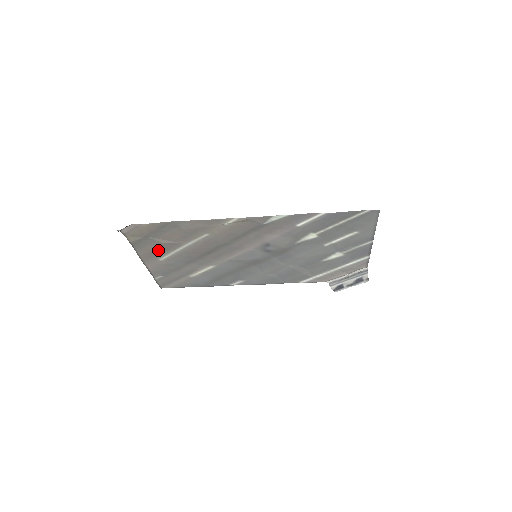
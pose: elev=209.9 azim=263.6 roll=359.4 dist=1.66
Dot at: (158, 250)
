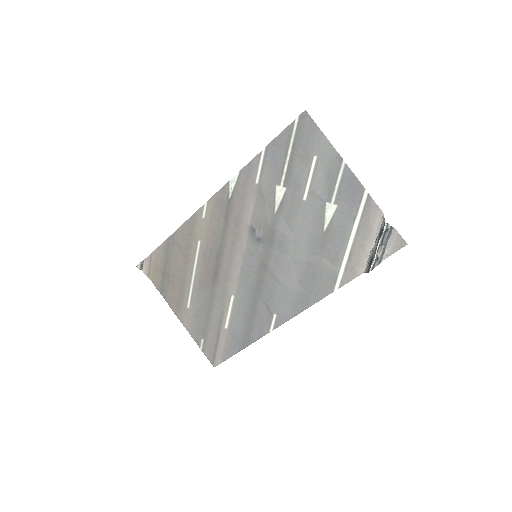
Dot at: (179, 290)
